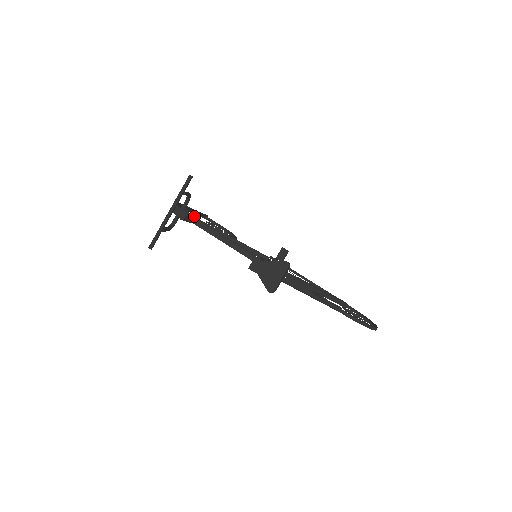
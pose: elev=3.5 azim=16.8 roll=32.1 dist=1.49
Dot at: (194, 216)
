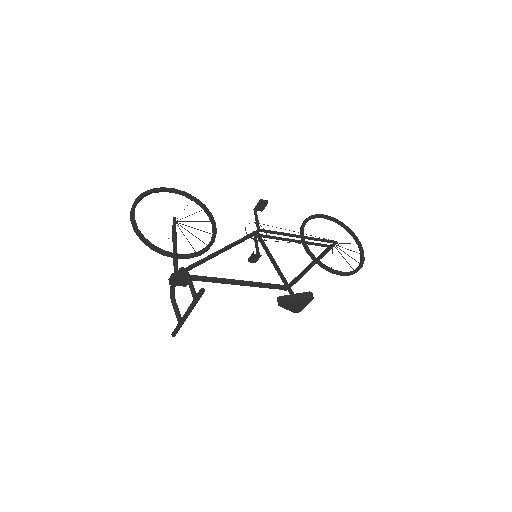
Dot at: (180, 255)
